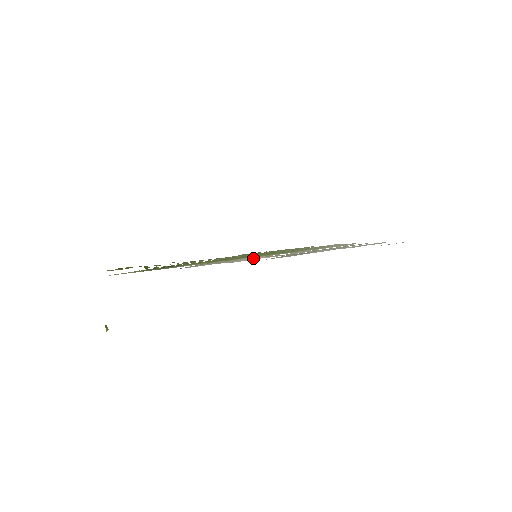
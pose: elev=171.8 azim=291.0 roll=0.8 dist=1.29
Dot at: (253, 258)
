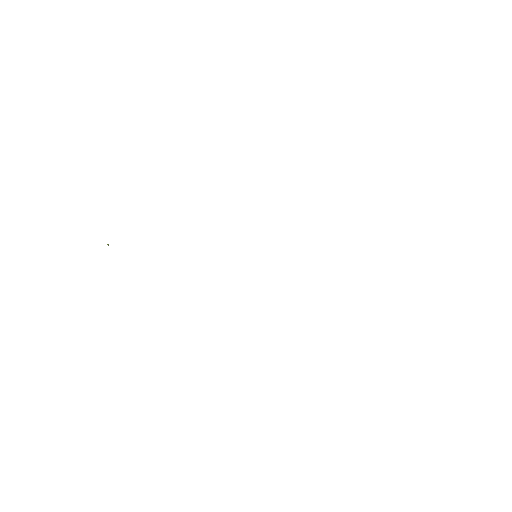
Dot at: occluded
